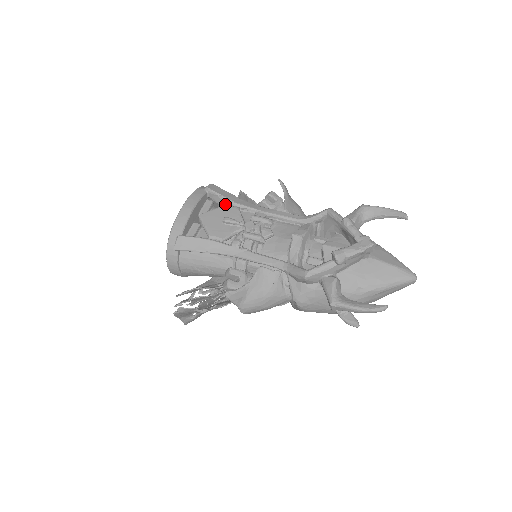
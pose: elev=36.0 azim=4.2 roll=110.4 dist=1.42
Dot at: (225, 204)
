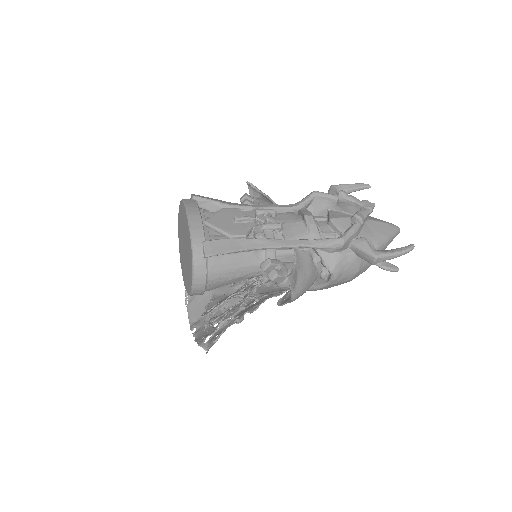
Dot at: (219, 209)
